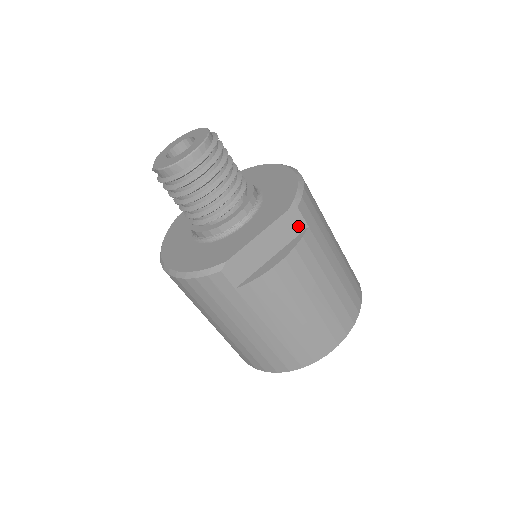
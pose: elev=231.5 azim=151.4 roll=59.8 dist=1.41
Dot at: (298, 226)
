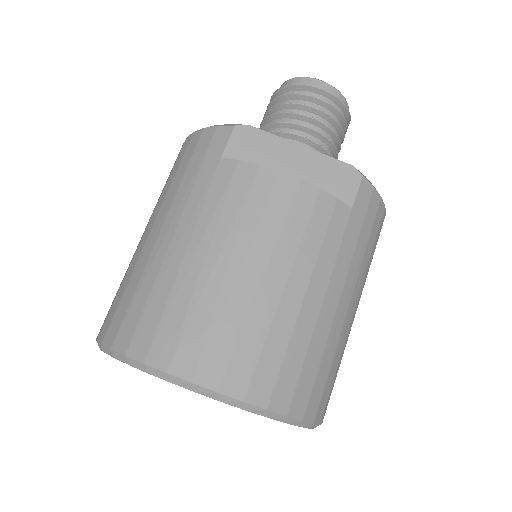
Dot at: (343, 193)
